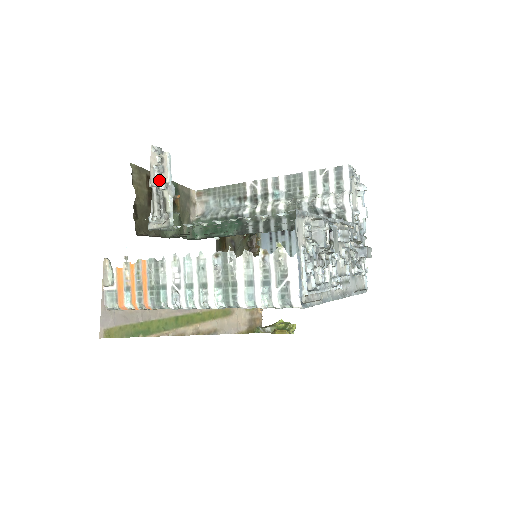
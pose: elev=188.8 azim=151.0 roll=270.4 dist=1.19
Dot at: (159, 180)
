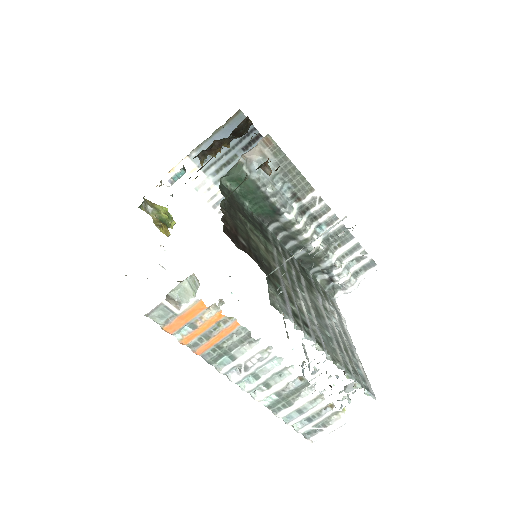
Dot at: occluded
